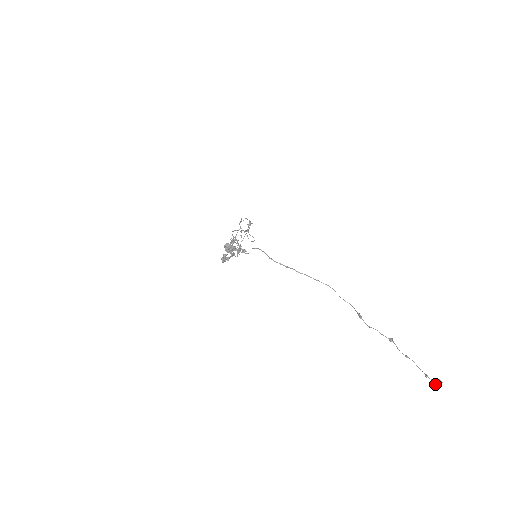
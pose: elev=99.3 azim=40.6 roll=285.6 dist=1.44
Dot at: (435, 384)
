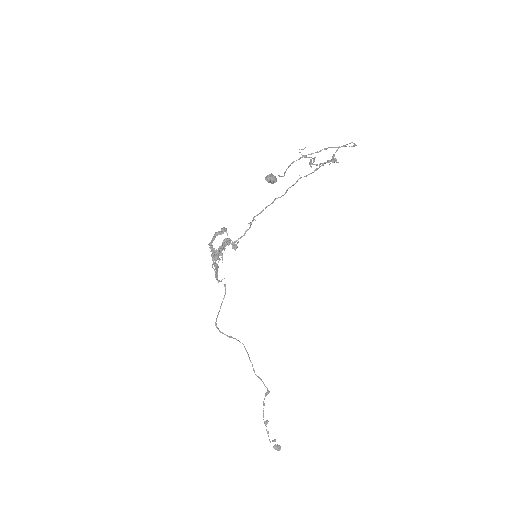
Dot at: (273, 447)
